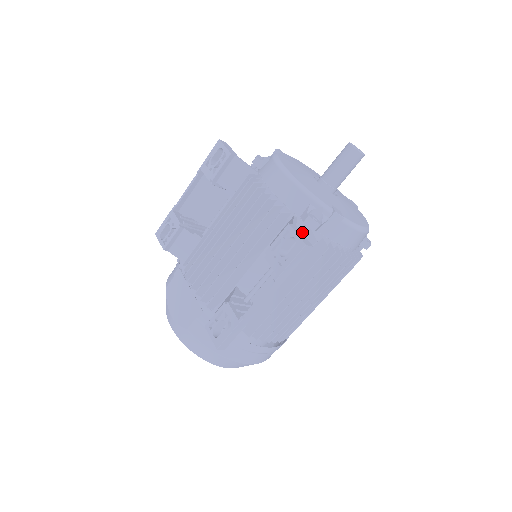
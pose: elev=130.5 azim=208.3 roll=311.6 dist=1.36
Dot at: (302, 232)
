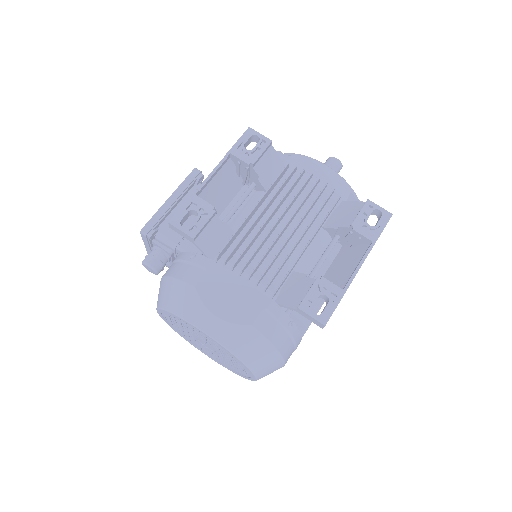
Dot at: occluded
